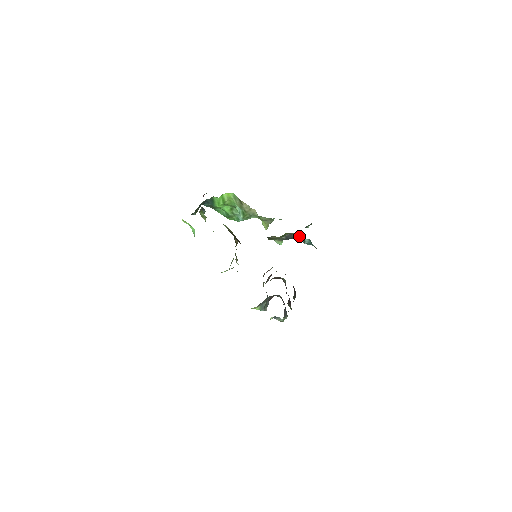
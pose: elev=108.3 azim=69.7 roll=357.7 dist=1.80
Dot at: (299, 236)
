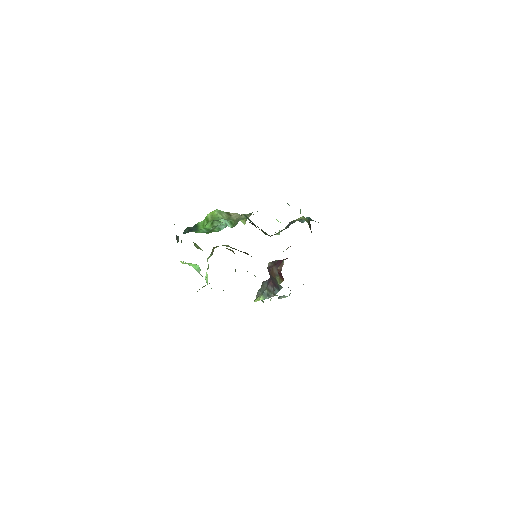
Dot at: occluded
